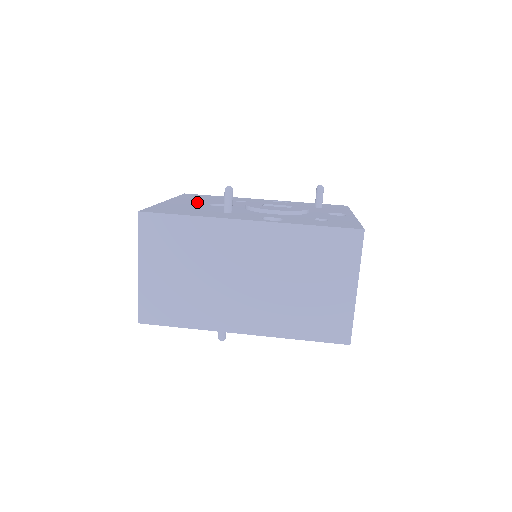
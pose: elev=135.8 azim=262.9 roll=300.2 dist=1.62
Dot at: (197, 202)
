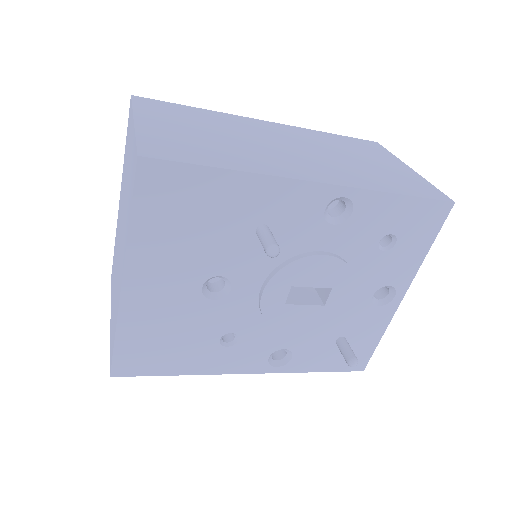
Dot at: occluded
